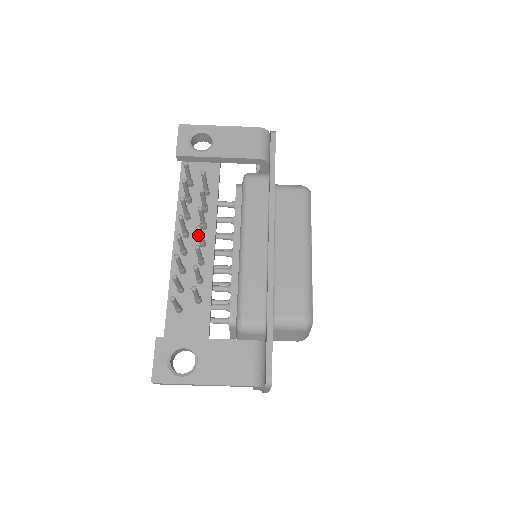
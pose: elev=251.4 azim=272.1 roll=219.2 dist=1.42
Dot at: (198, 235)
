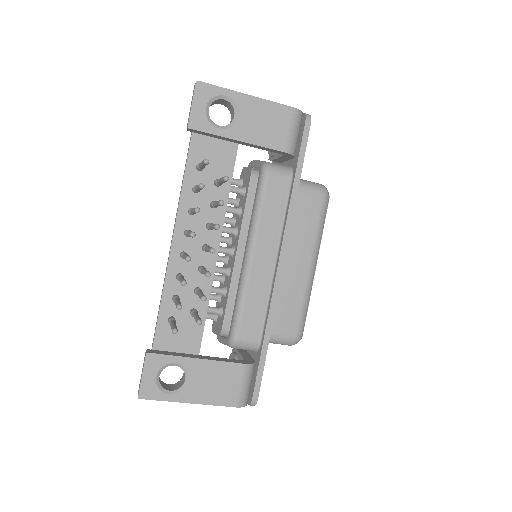
Dot at: (207, 250)
